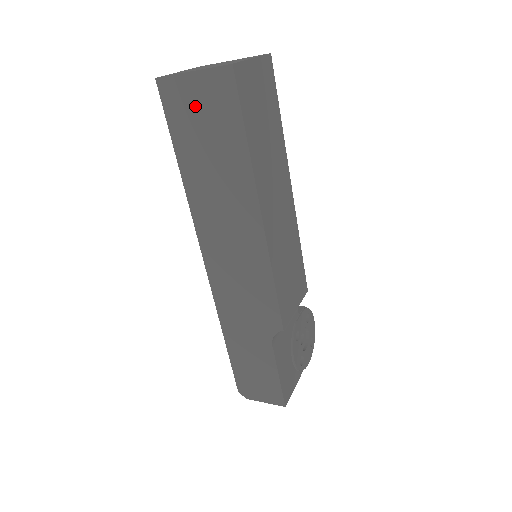
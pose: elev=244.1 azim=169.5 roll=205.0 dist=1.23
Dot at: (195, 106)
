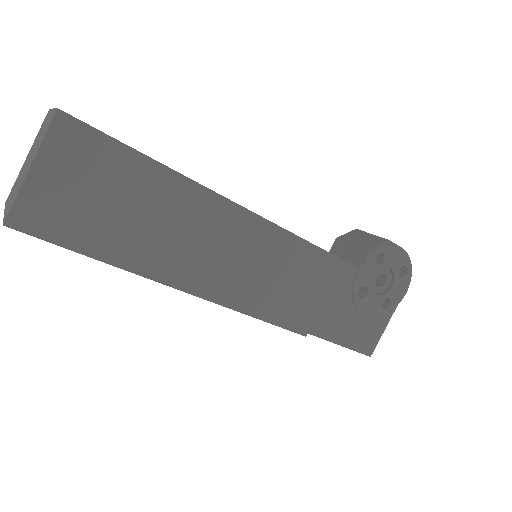
Dot at: occluded
